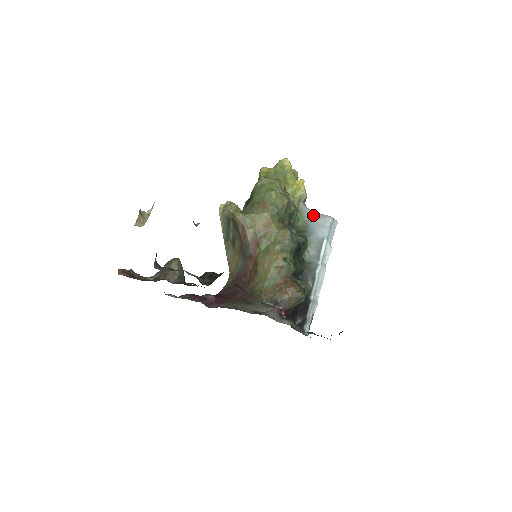
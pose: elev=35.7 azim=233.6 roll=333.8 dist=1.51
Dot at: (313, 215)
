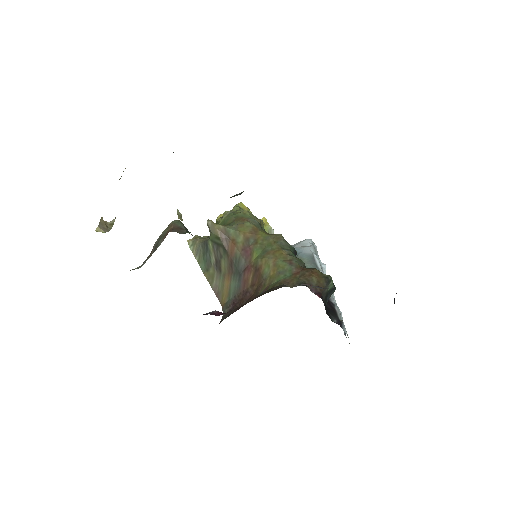
Dot at: occluded
